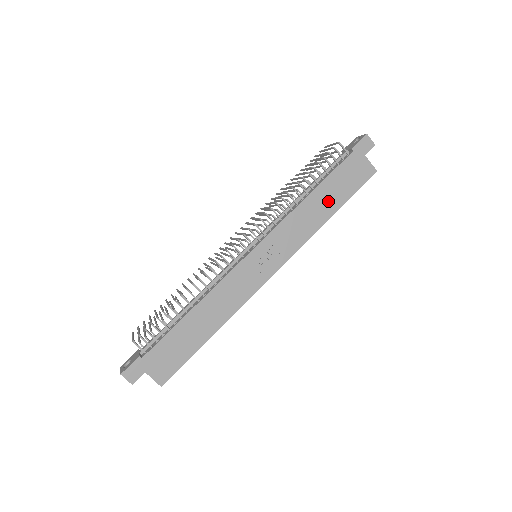
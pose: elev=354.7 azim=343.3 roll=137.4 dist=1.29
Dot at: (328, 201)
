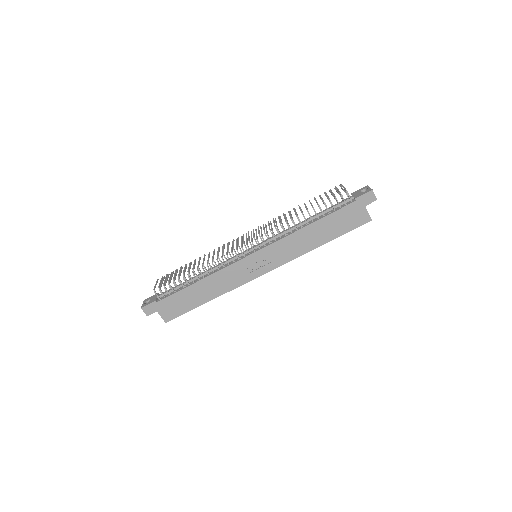
Dot at: (322, 233)
